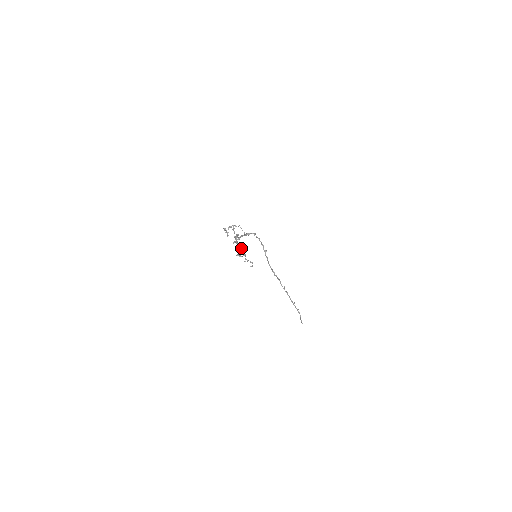
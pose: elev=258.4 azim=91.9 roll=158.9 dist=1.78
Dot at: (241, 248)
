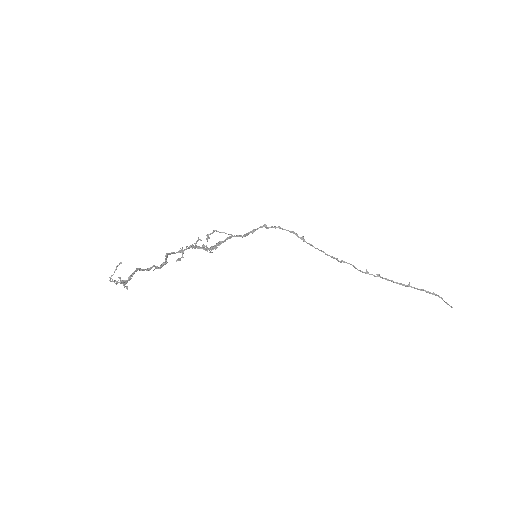
Dot at: occluded
